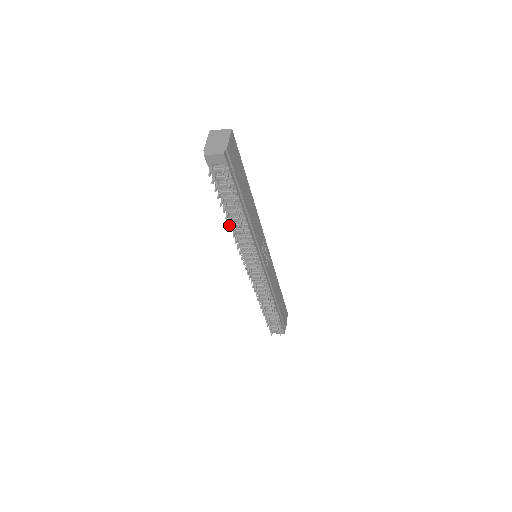
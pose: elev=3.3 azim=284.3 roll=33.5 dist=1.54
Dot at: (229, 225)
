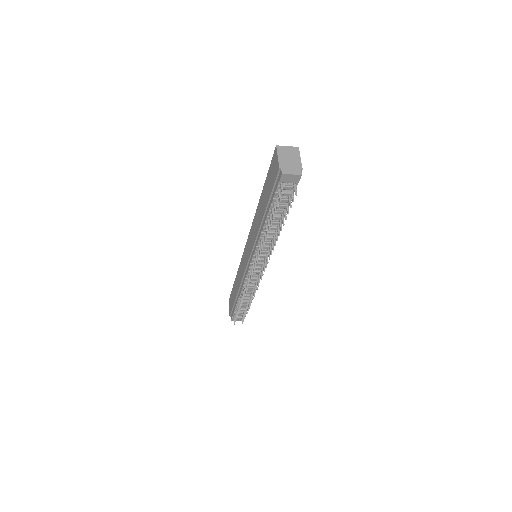
Dot at: occluded
